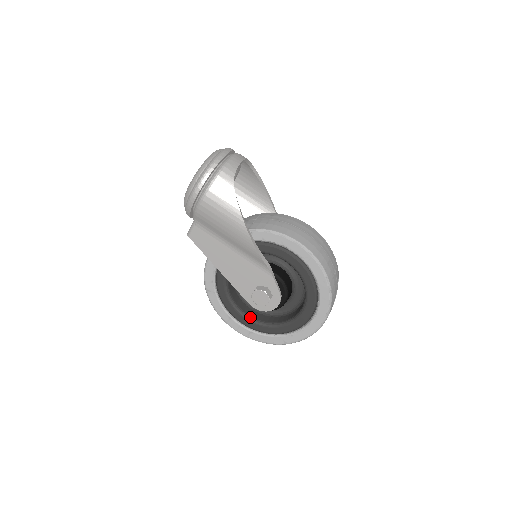
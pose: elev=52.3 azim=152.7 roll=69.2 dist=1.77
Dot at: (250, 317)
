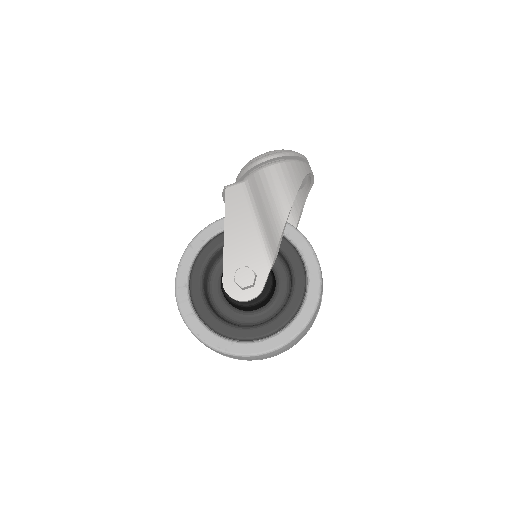
Dot at: (206, 299)
